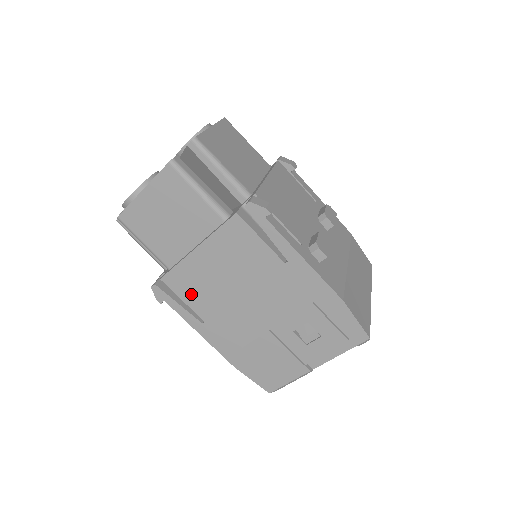
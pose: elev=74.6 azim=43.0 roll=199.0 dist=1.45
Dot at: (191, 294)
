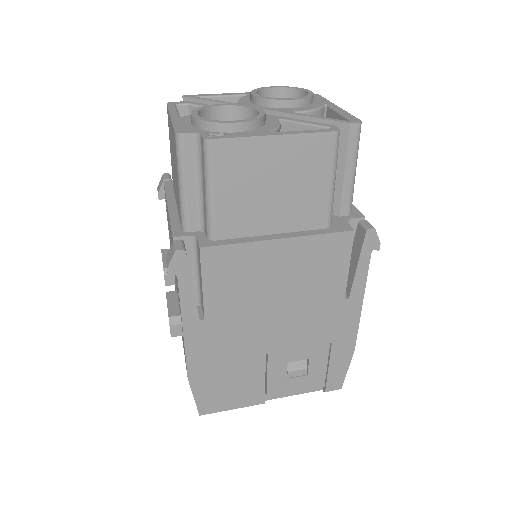
Dot at: (221, 283)
